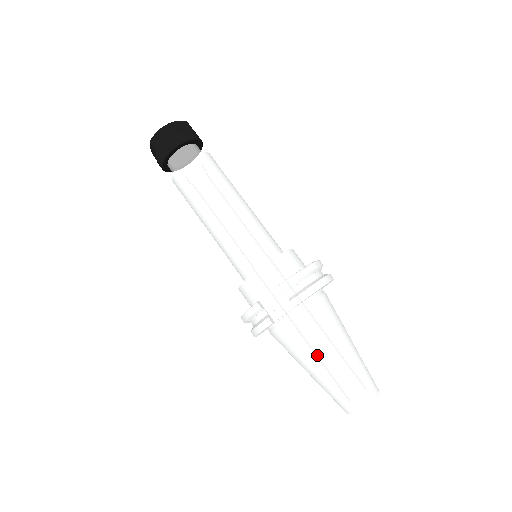
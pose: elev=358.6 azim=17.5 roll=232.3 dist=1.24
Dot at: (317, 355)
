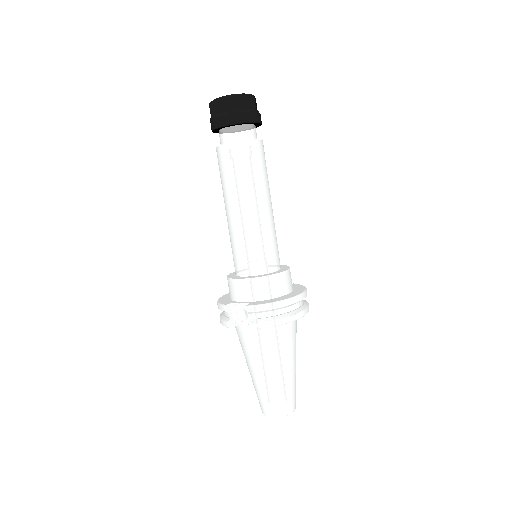
Dot at: (255, 366)
